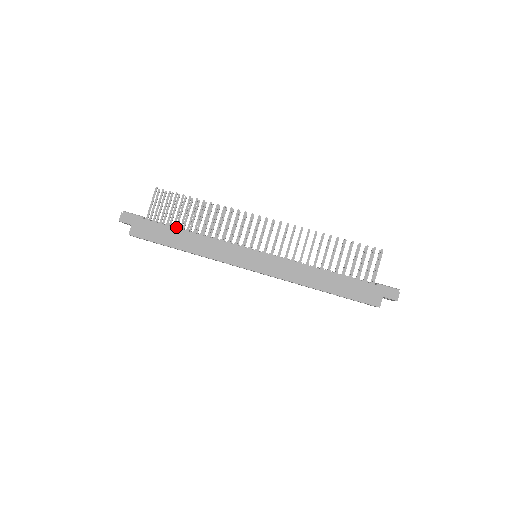
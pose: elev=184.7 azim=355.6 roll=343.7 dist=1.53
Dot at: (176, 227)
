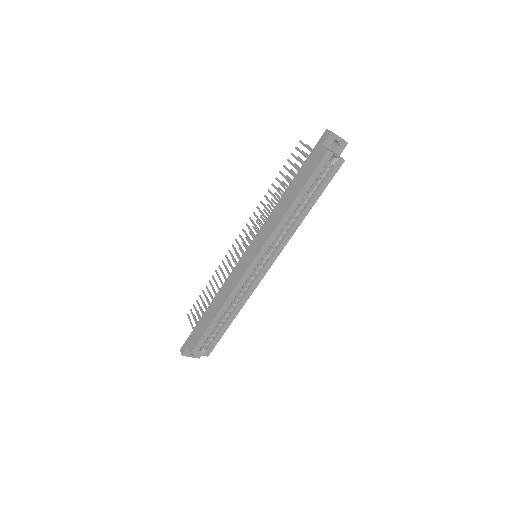
Dot at: occluded
